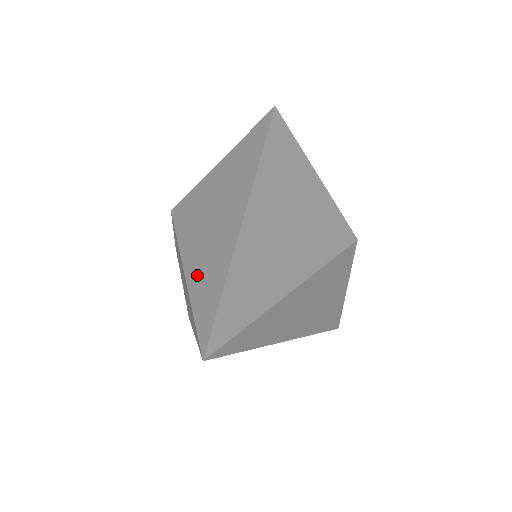
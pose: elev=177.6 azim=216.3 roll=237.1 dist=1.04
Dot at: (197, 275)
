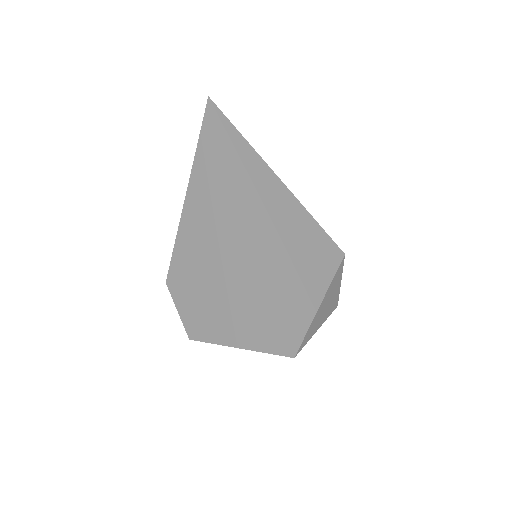
Dot at: occluded
